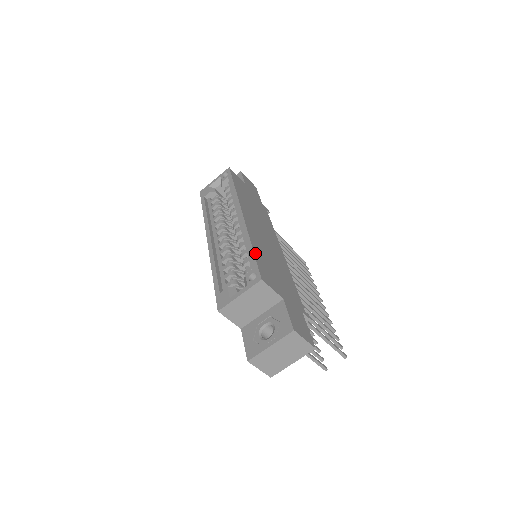
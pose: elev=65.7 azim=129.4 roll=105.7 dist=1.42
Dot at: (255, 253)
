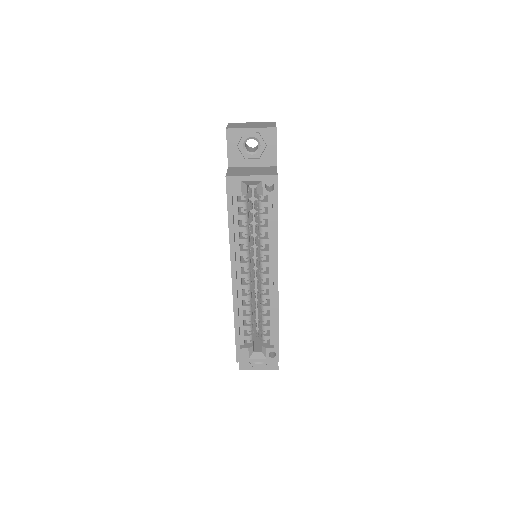
Dot at: occluded
